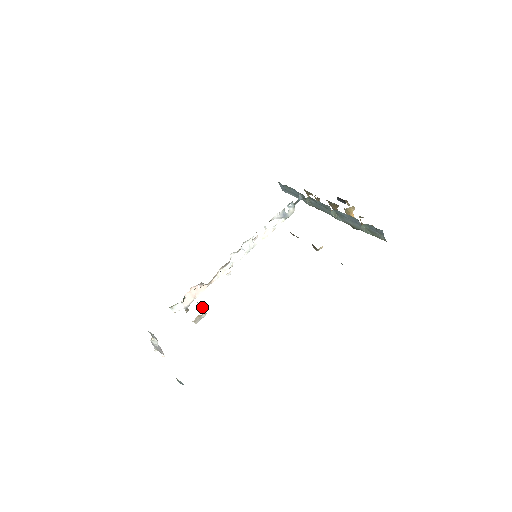
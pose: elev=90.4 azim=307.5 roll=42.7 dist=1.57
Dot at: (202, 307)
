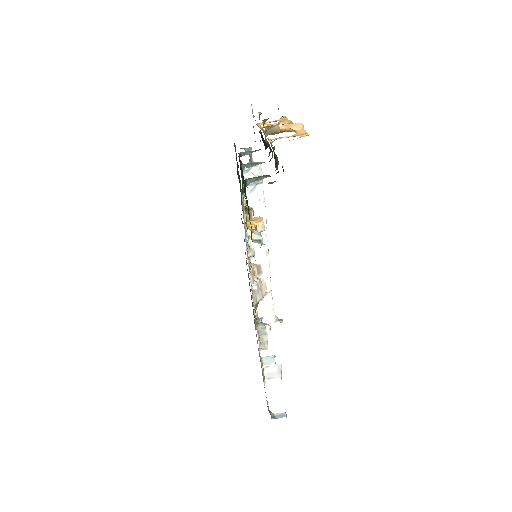
Dot at: (263, 330)
